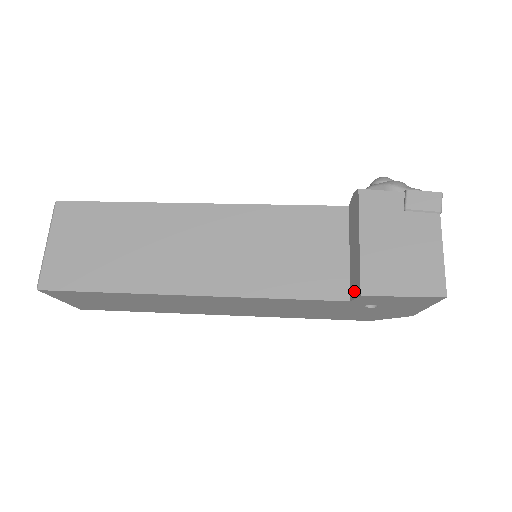
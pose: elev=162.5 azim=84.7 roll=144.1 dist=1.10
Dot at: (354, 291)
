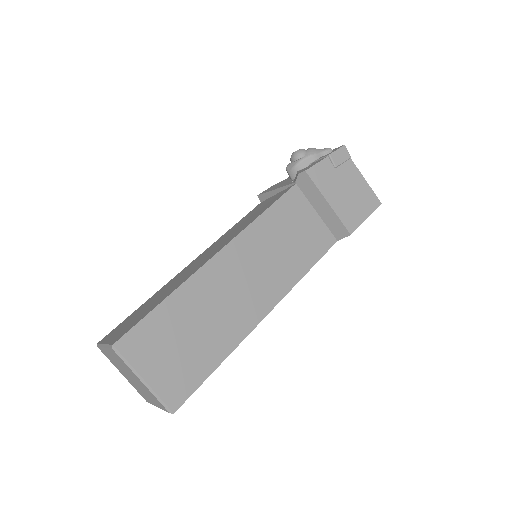
Dot at: (340, 234)
